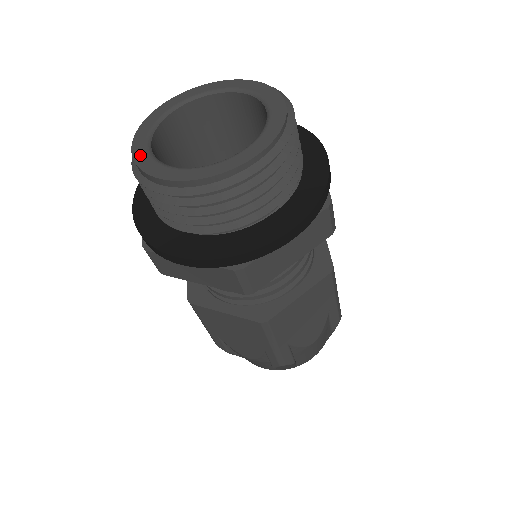
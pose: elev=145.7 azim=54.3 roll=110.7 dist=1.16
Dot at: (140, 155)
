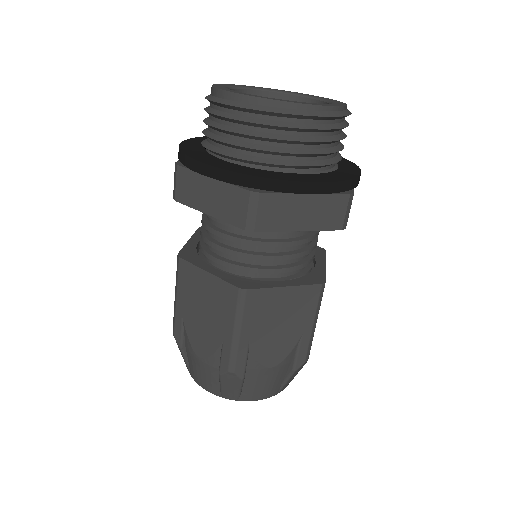
Dot at: (219, 86)
